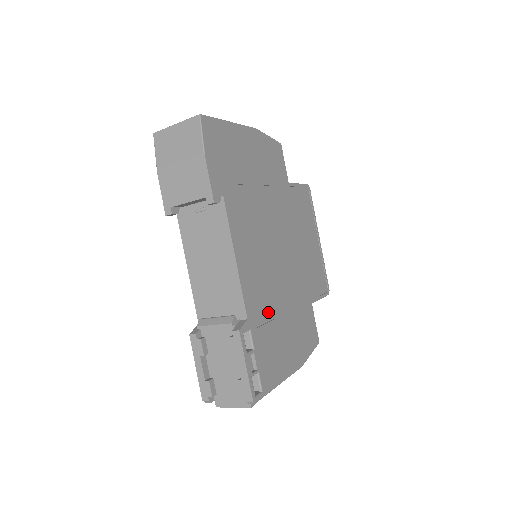
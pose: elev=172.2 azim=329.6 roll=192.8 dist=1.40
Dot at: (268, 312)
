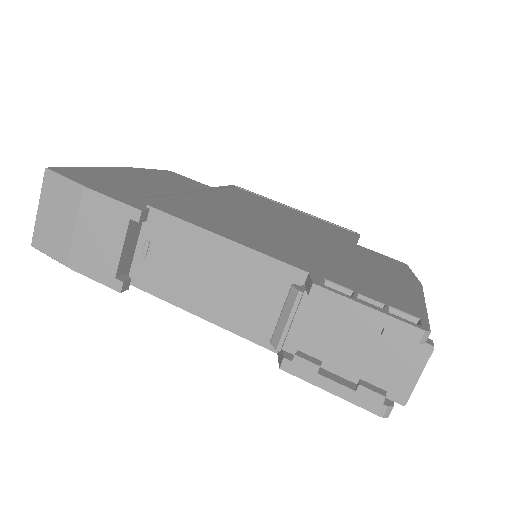
Dot at: (322, 262)
